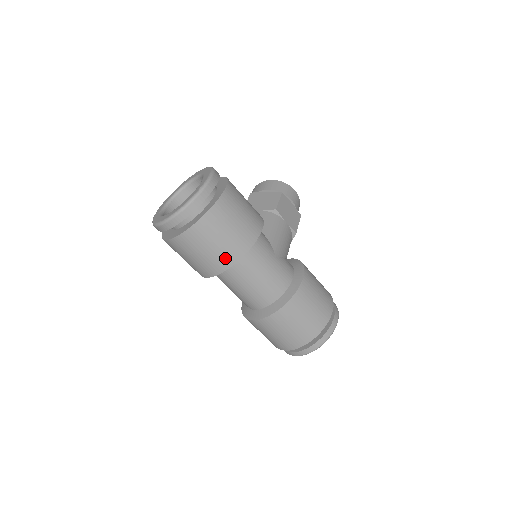
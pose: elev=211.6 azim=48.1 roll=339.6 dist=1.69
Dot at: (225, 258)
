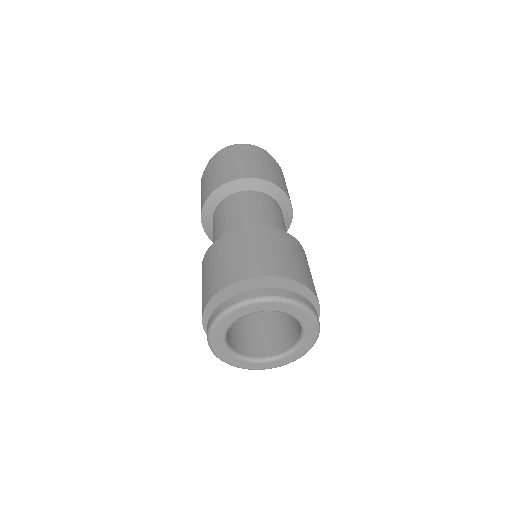
Dot at: (254, 172)
